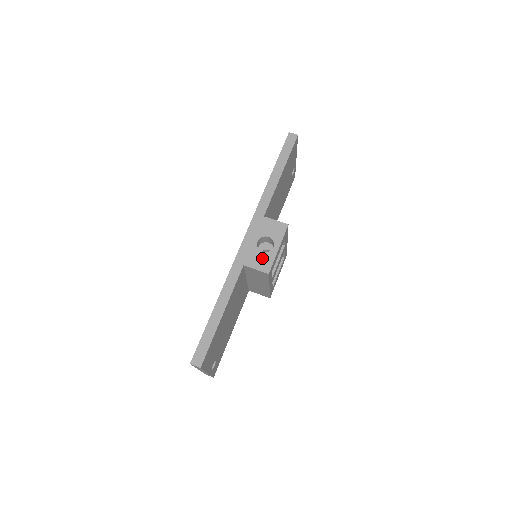
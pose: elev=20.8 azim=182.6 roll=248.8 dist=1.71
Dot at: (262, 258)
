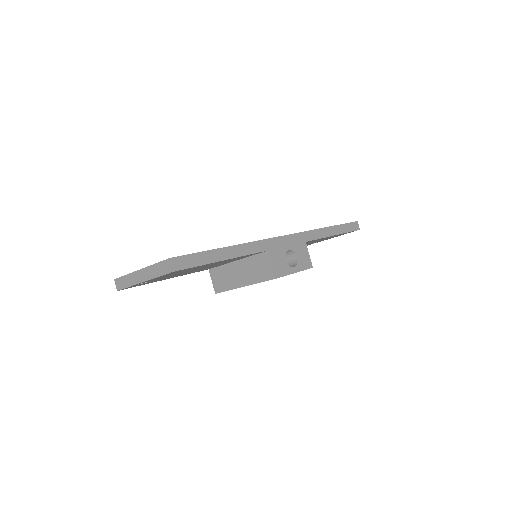
Dot at: (282, 263)
